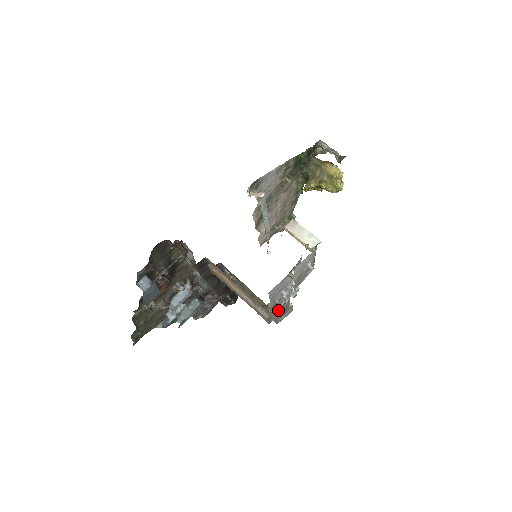
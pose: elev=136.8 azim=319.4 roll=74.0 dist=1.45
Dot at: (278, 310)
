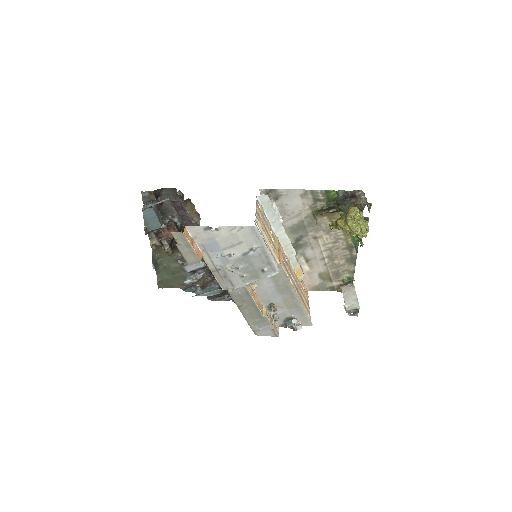
Dot at: (192, 250)
